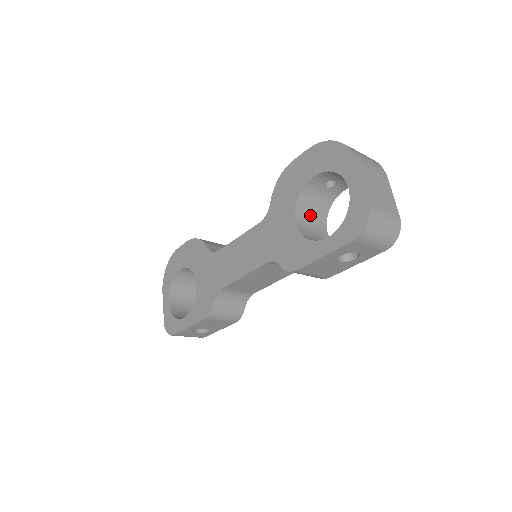
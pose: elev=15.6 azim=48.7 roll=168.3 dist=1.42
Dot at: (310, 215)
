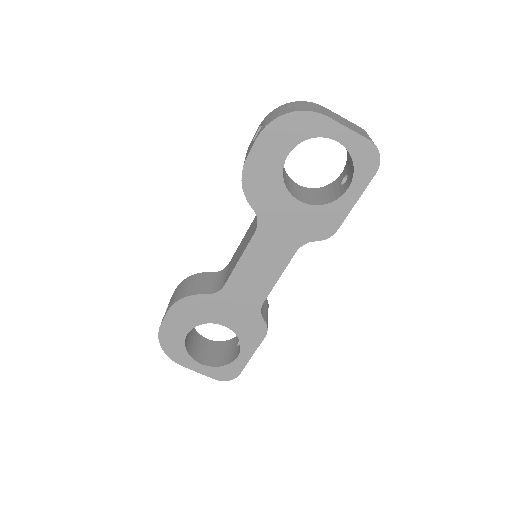
Dot at: (290, 186)
